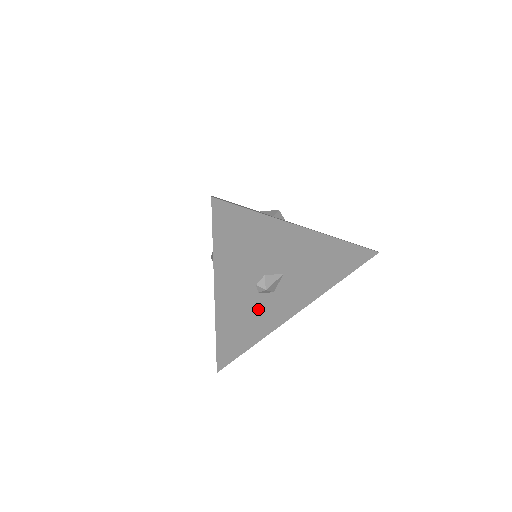
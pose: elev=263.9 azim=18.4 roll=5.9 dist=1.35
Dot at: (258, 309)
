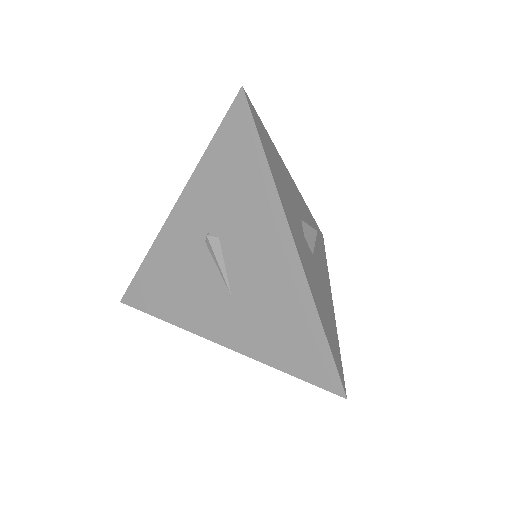
Dot at: occluded
